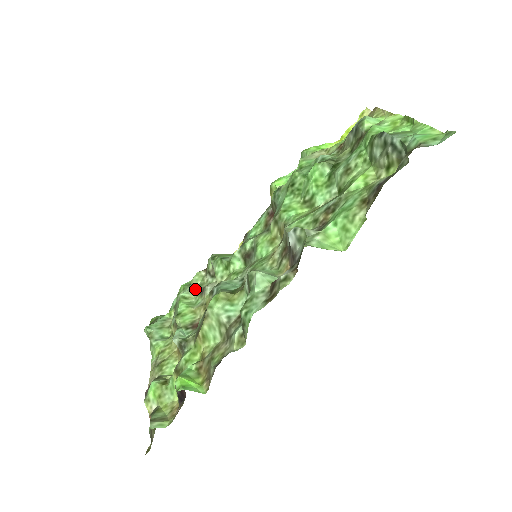
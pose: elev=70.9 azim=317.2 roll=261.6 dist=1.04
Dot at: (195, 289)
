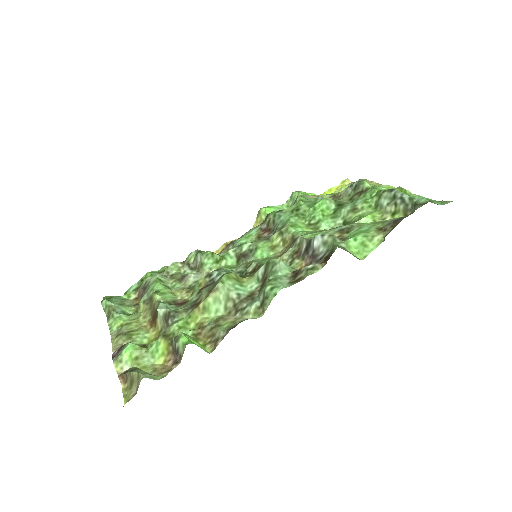
Dot at: (170, 276)
